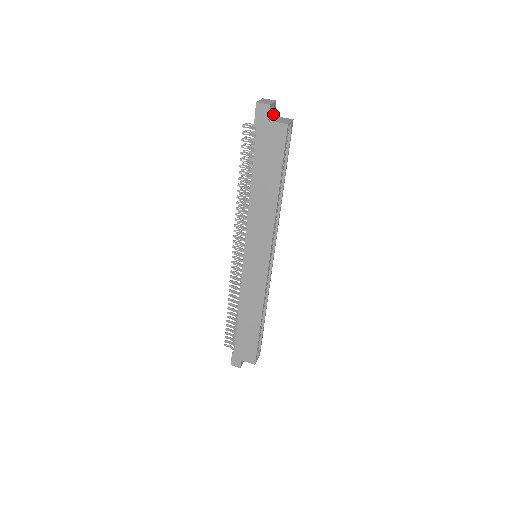
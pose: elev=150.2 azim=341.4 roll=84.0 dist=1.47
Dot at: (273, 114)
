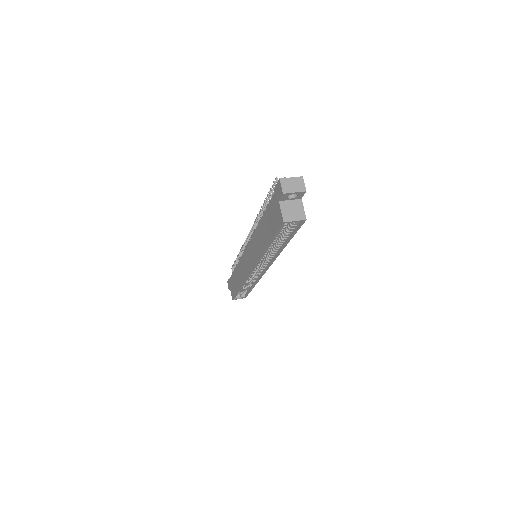
Dot at: (297, 197)
